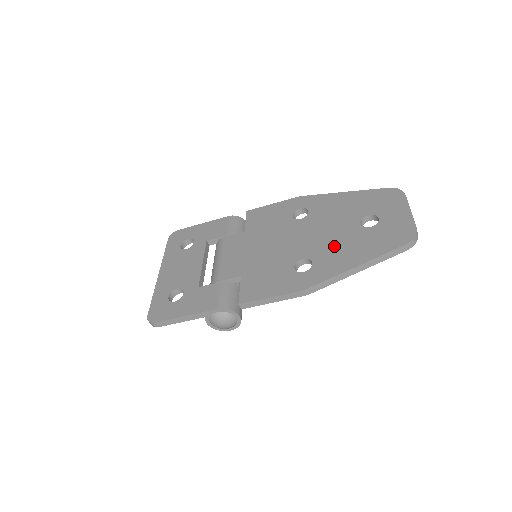
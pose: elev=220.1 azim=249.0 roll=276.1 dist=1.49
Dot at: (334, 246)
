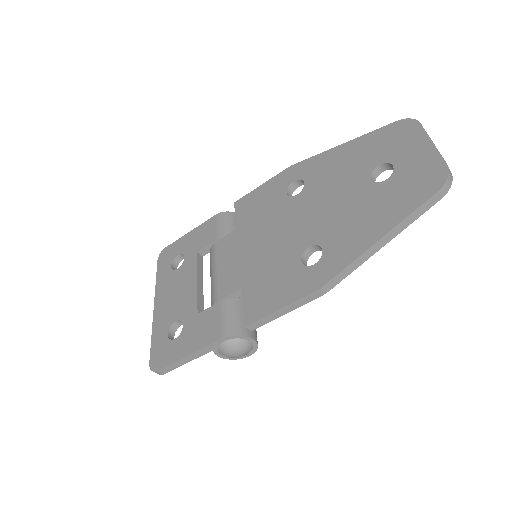
Dot at: (344, 219)
